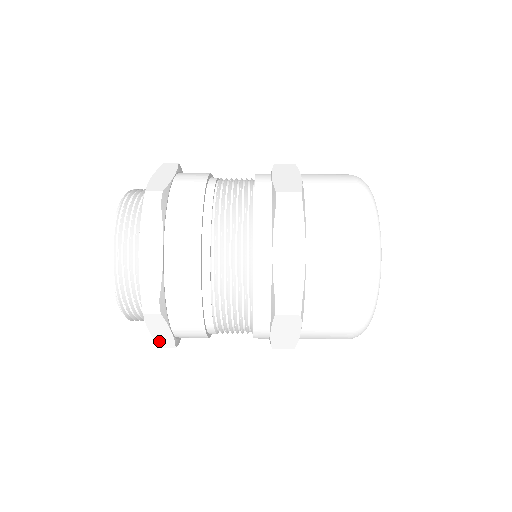
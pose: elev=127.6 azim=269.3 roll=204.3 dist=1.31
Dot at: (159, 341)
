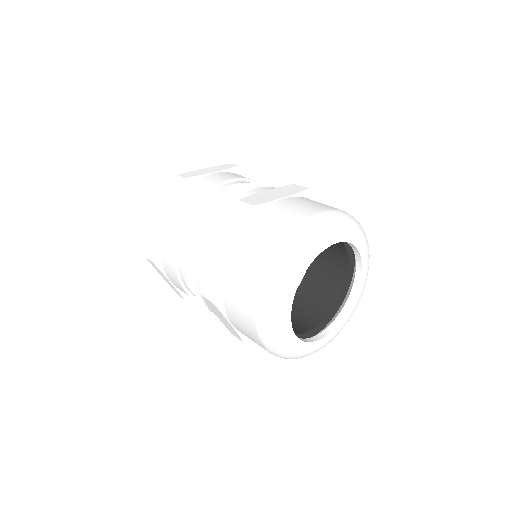
Dot at: (173, 288)
